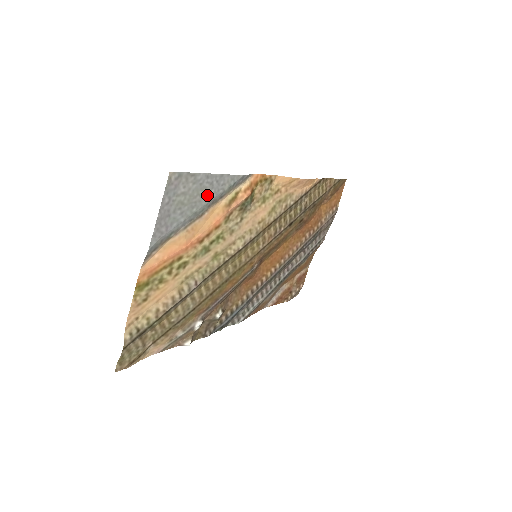
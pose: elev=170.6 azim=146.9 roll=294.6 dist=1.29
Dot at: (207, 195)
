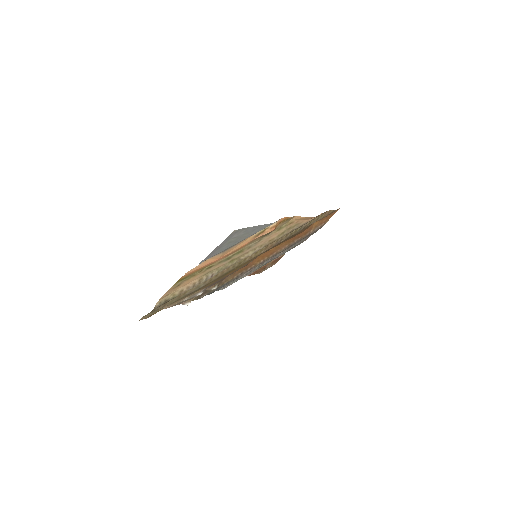
Dot at: (247, 235)
